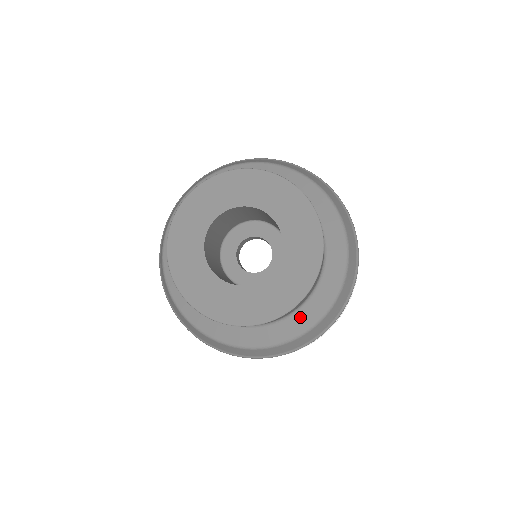
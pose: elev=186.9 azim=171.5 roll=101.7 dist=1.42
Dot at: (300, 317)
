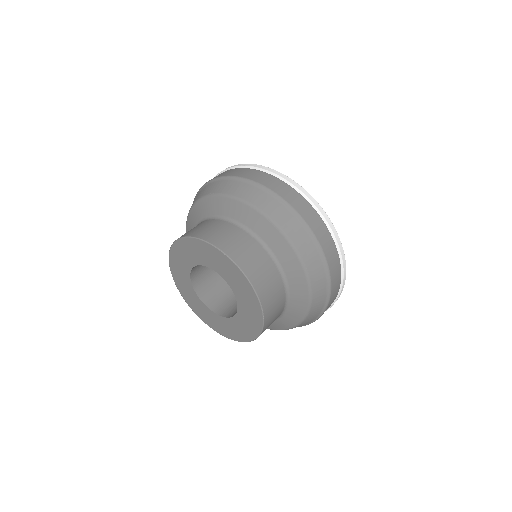
Dot at: occluded
